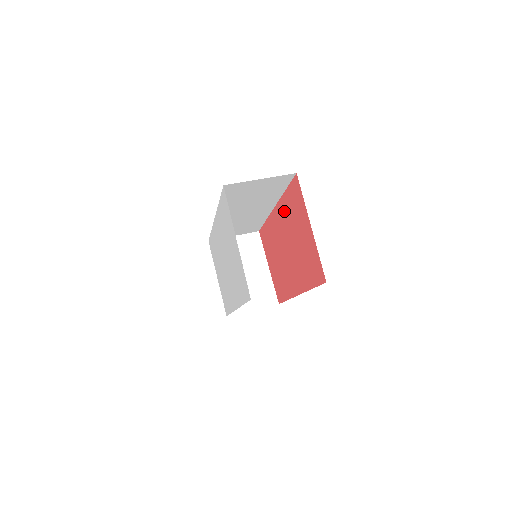
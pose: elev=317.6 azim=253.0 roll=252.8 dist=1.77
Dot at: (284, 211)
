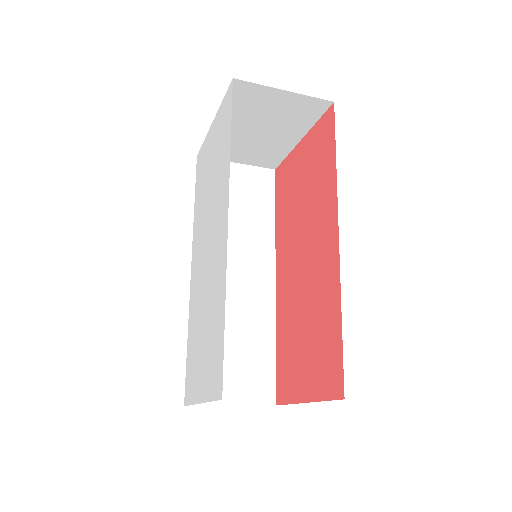
Dot at: (282, 235)
